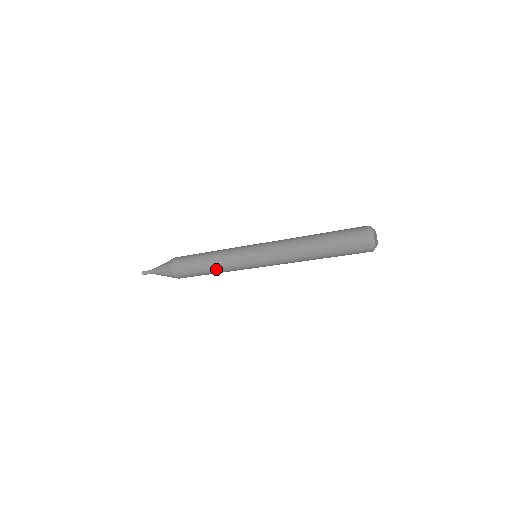
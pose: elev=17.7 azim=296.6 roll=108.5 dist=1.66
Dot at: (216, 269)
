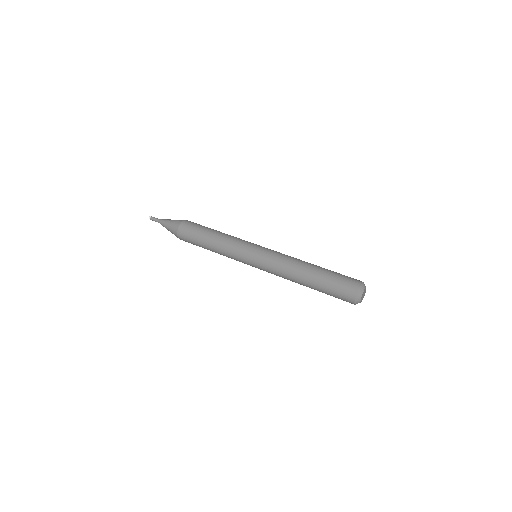
Dot at: (218, 253)
